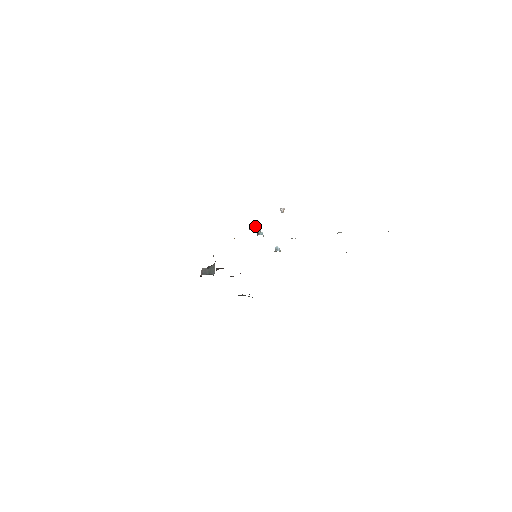
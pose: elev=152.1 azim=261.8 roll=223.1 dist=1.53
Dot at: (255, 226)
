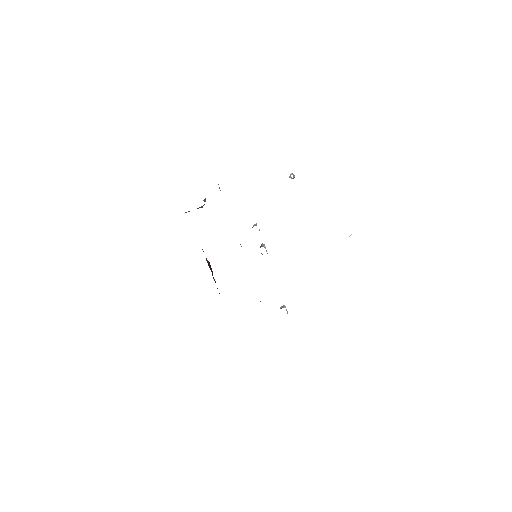
Dot at: occluded
